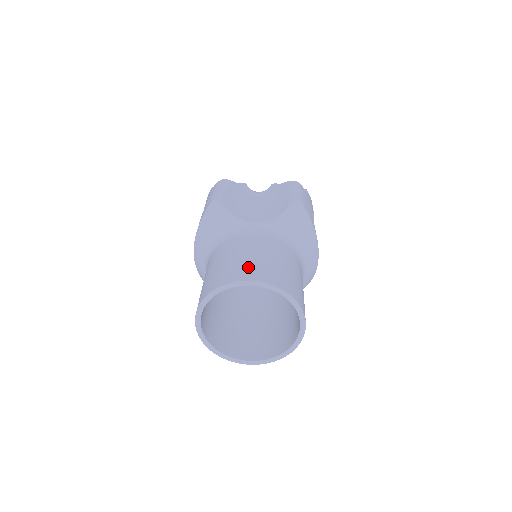
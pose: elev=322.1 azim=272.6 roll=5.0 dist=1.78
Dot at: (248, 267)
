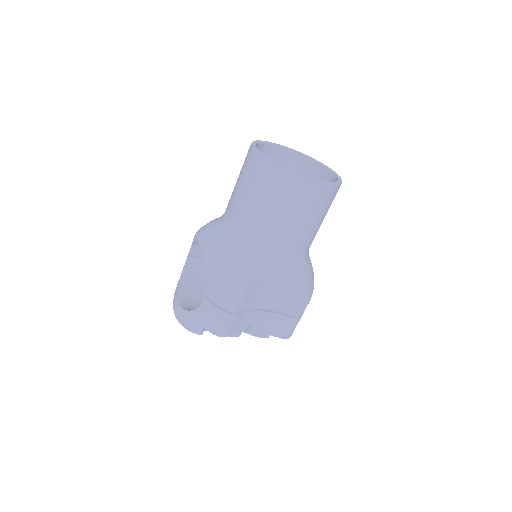
Dot at: occluded
